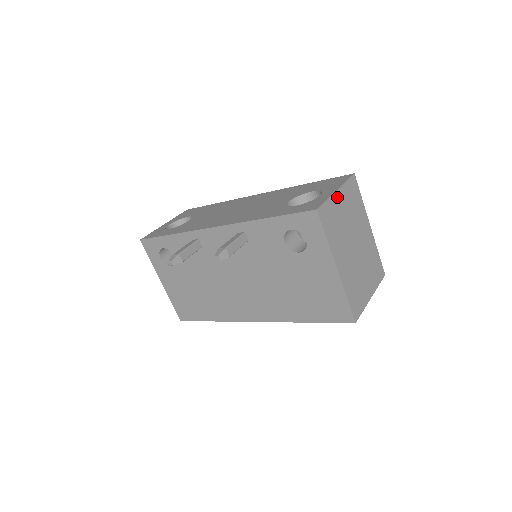
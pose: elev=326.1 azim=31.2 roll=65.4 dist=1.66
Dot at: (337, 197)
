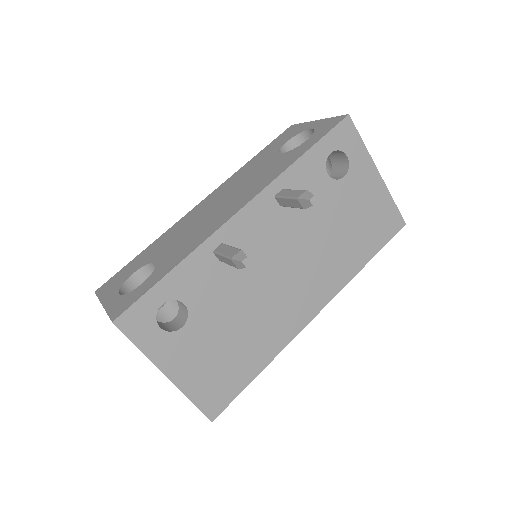
Dot at: occluded
